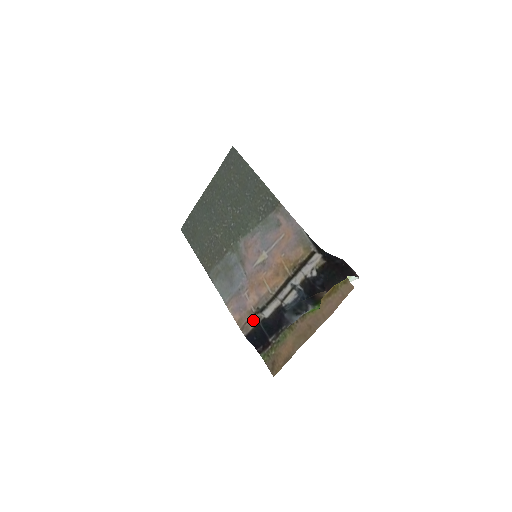
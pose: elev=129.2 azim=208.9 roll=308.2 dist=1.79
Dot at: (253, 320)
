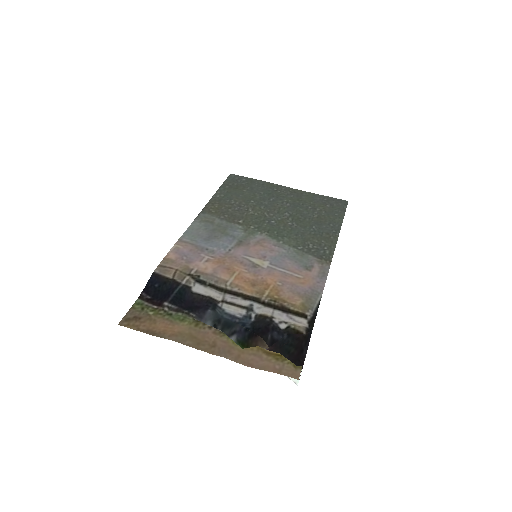
Dot at: (180, 275)
